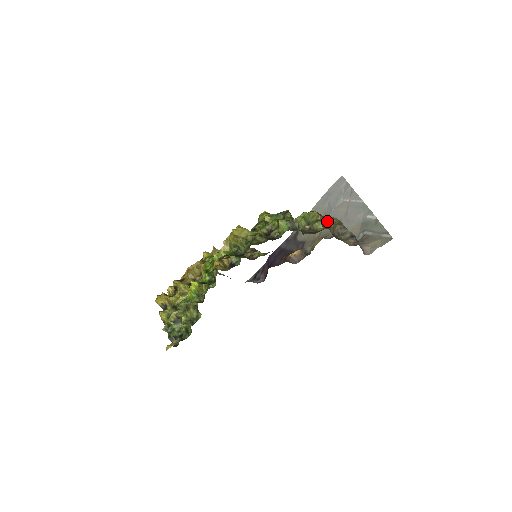
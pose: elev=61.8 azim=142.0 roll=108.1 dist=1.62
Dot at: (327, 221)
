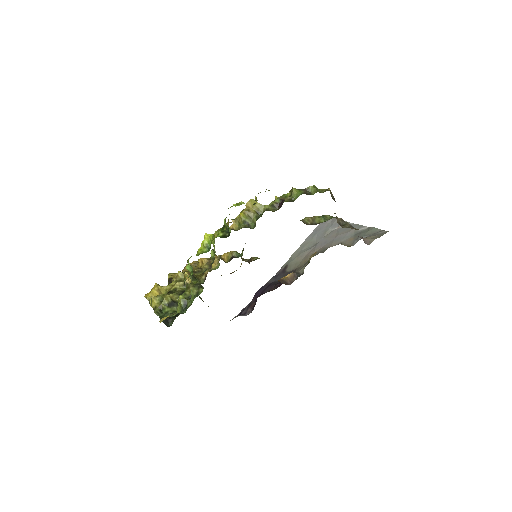
Dot at: occluded
